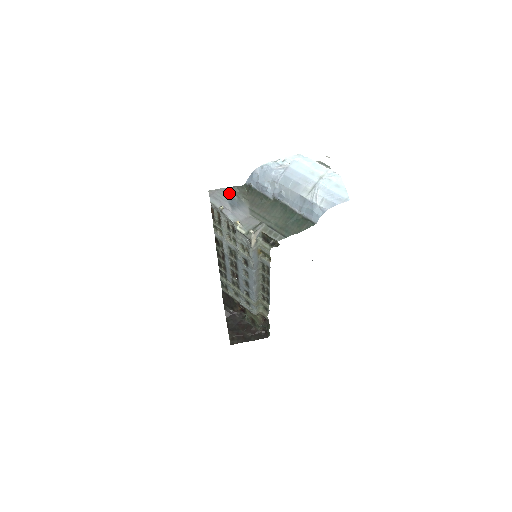
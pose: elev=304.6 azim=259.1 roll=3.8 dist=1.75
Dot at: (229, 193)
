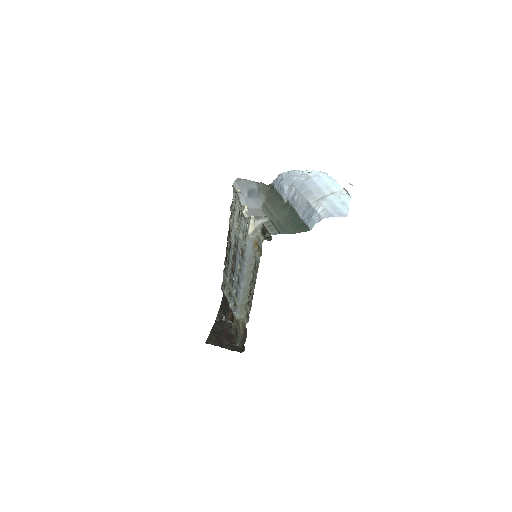
Dot at: (253, 185)
